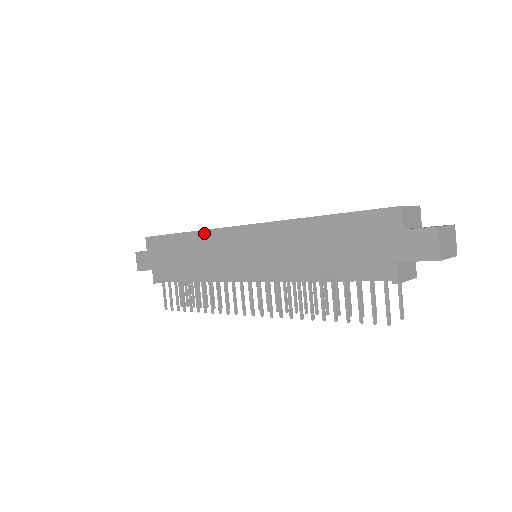
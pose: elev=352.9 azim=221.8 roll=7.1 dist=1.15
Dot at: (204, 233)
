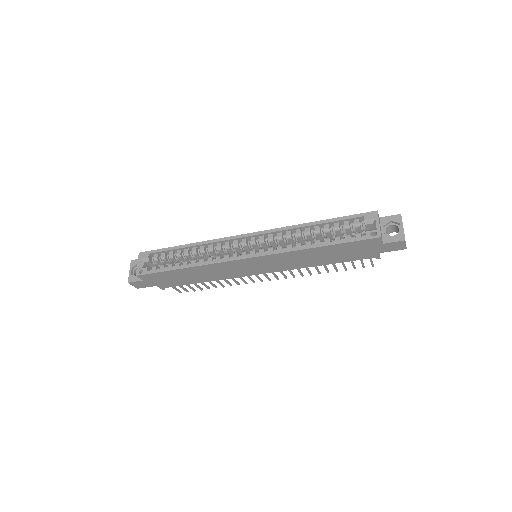
Dot at: (209, 266)
